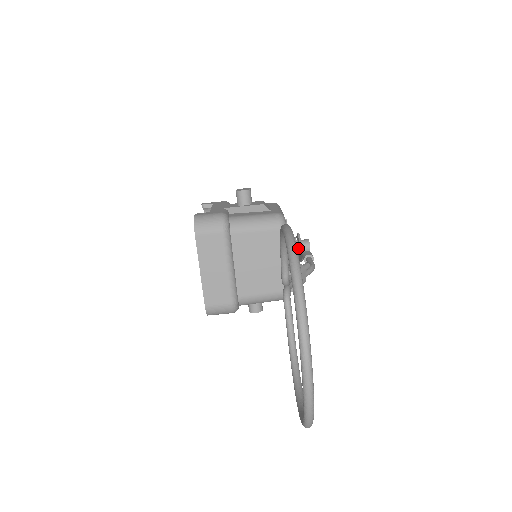
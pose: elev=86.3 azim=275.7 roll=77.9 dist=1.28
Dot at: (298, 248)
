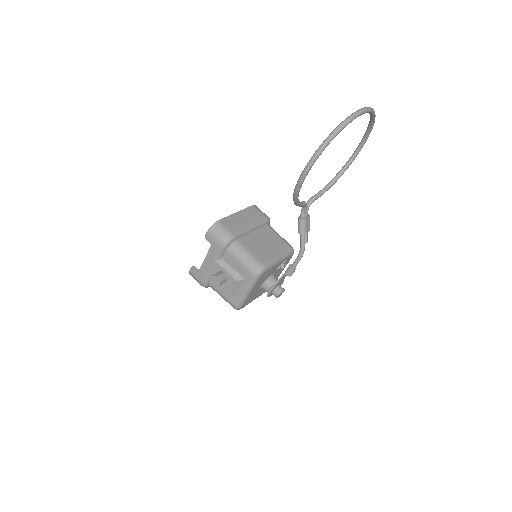
Dot at: occluded
